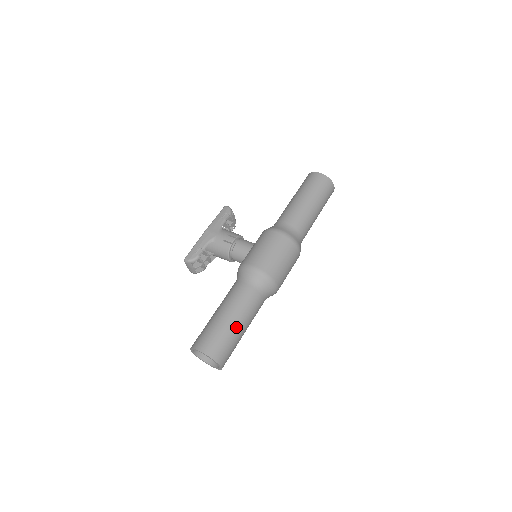
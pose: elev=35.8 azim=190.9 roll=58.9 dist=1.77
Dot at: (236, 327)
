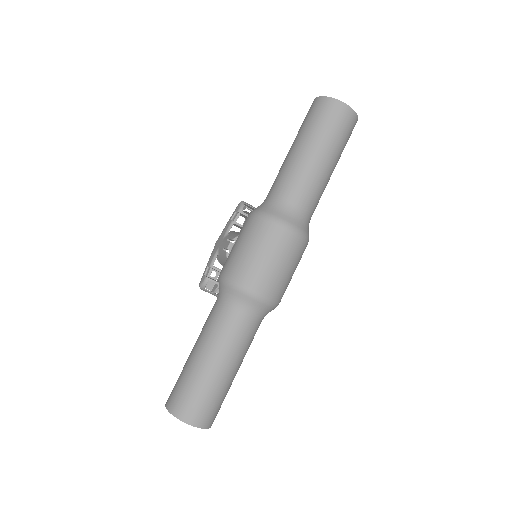
Dot at: (203, 367)
